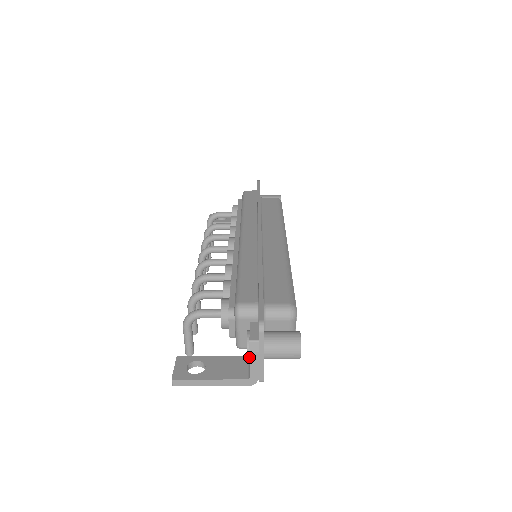
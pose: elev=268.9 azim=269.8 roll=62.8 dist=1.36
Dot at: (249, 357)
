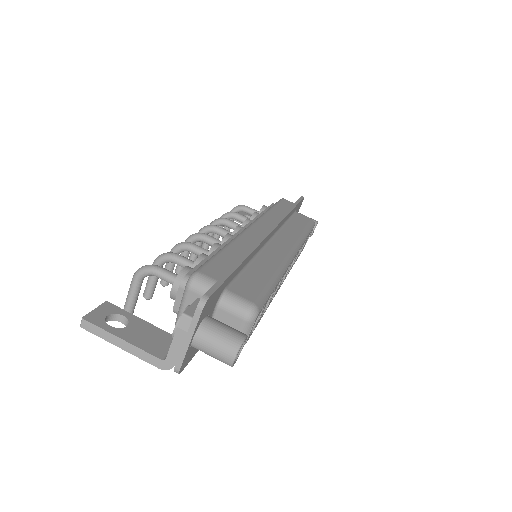
Dot at: (175, 334)
